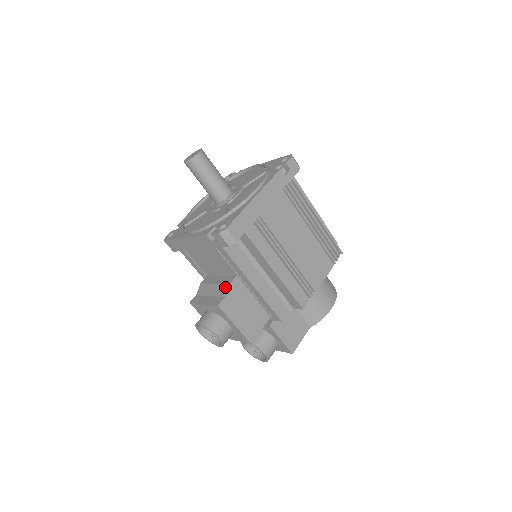
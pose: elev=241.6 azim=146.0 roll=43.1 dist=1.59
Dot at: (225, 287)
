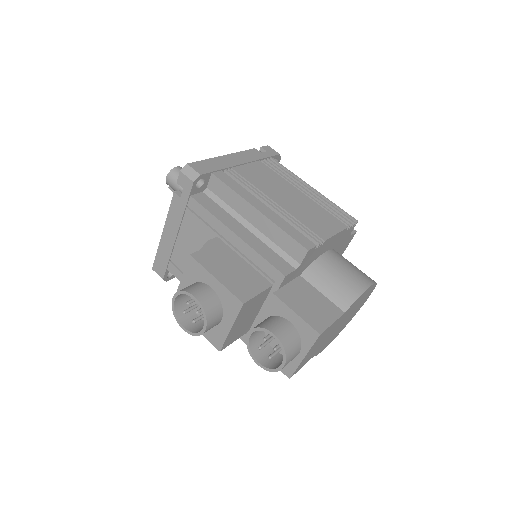
Dot at: occluded
